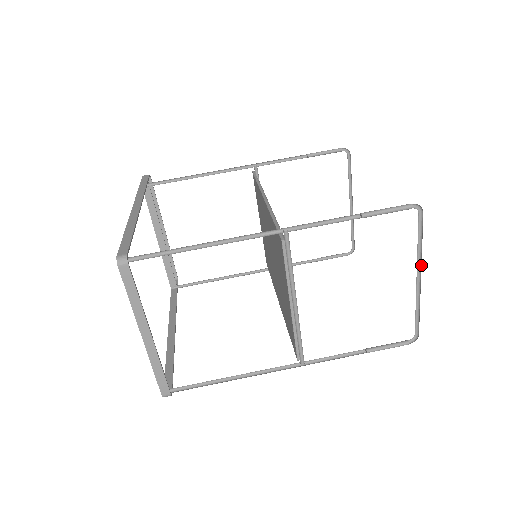
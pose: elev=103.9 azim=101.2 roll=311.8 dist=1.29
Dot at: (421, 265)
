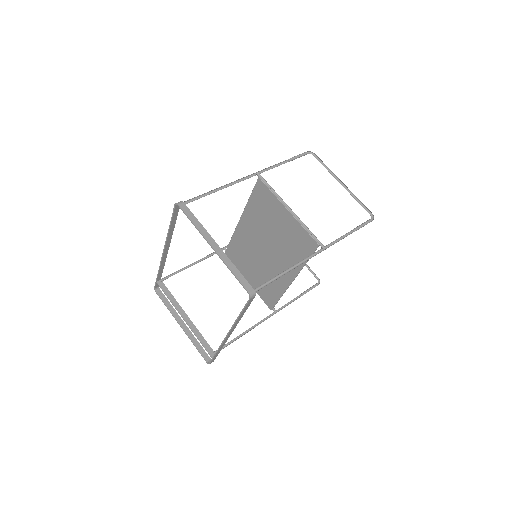
Dot at: (337, 177)
